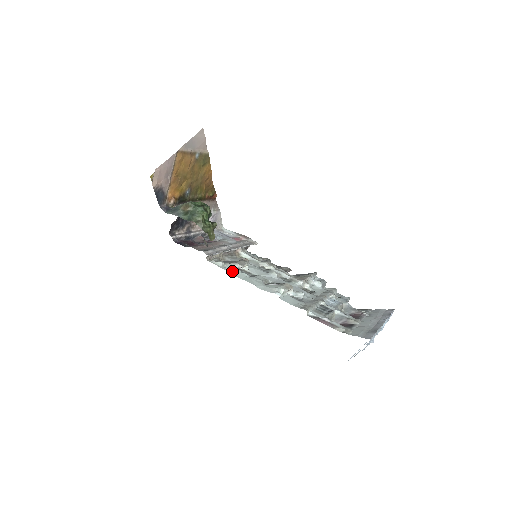
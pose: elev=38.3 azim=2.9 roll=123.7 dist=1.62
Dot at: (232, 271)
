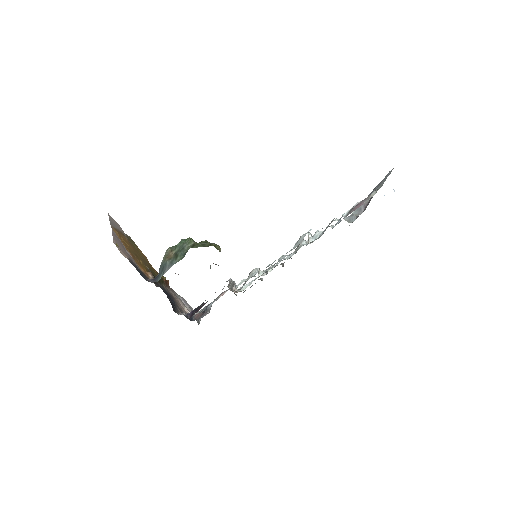
Dot at: occluded
